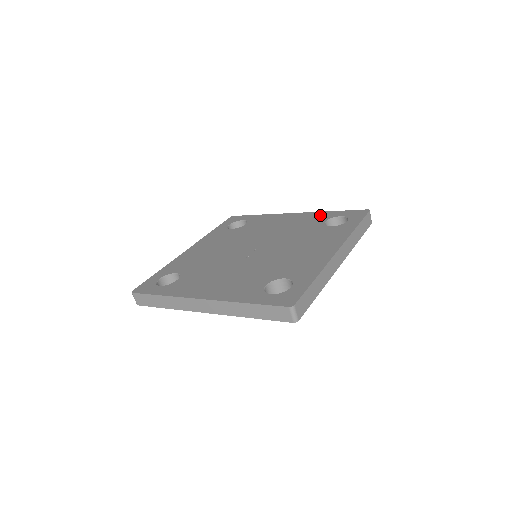
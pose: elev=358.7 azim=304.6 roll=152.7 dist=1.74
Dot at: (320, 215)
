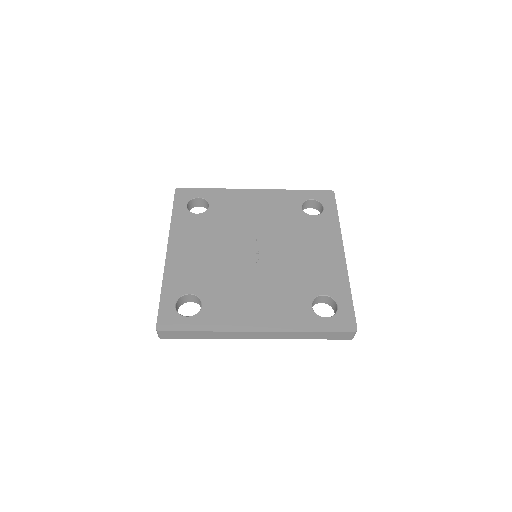
Dot at: (289, 196)
